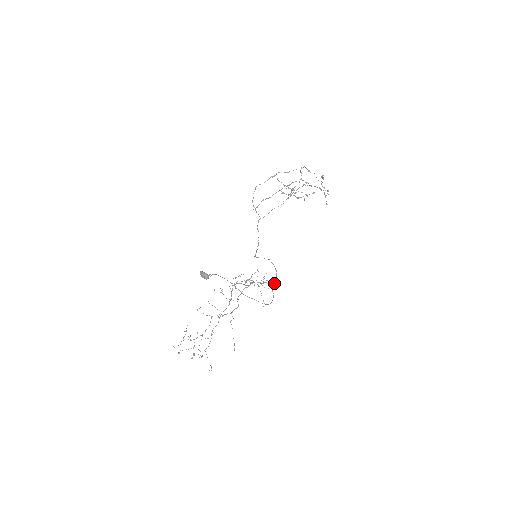
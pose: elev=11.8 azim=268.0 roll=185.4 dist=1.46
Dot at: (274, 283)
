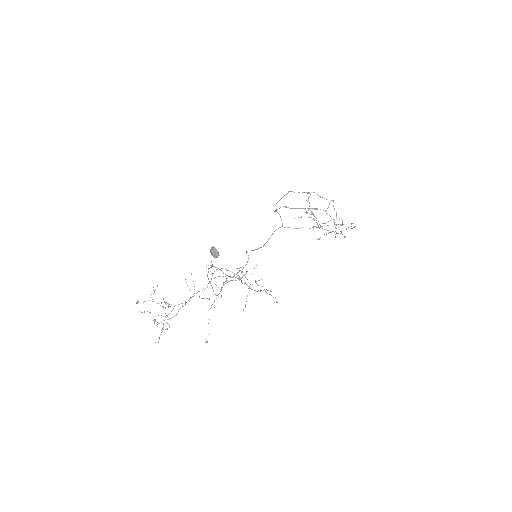
Dot at: (230, 277)
